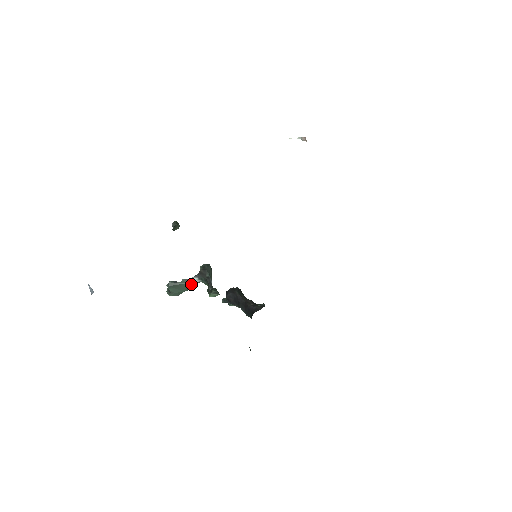
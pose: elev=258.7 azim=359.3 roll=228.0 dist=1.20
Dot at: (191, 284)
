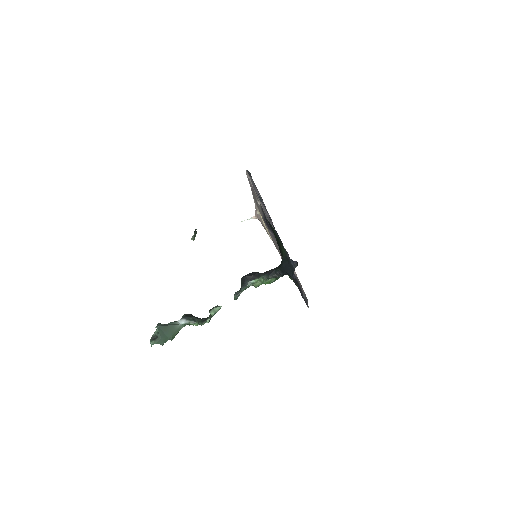
Dot at: (178, 327)
